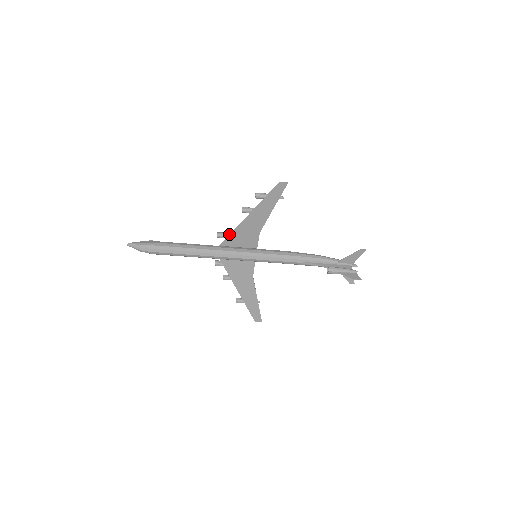
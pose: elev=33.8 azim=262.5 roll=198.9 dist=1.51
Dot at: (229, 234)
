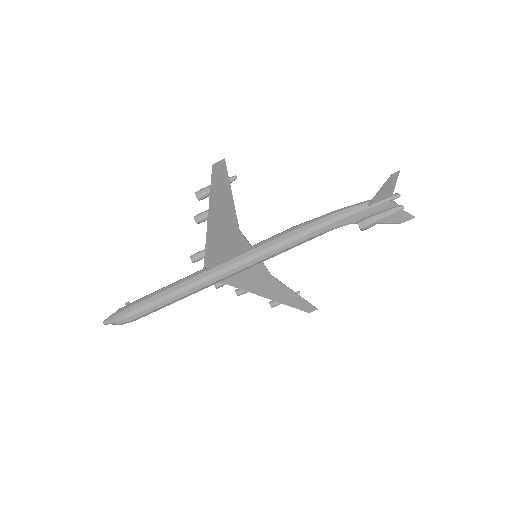
Dot at: (205, 251)
